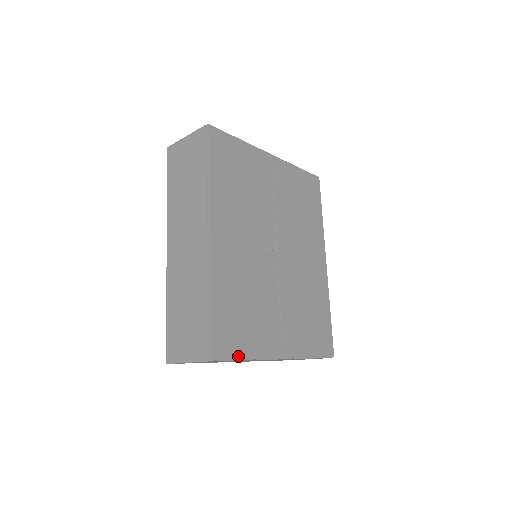
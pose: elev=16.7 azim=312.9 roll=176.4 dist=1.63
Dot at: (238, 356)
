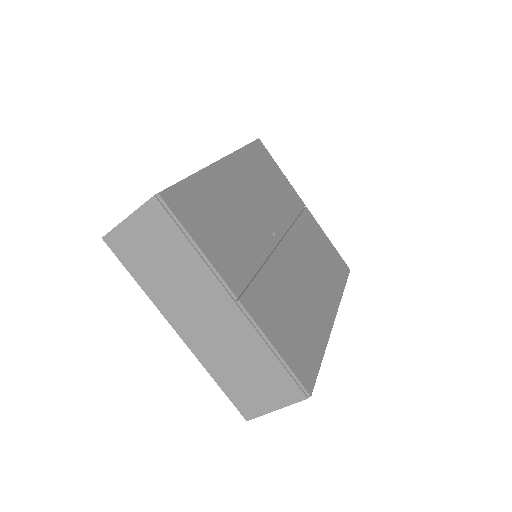
Dot at: (187, 227)
